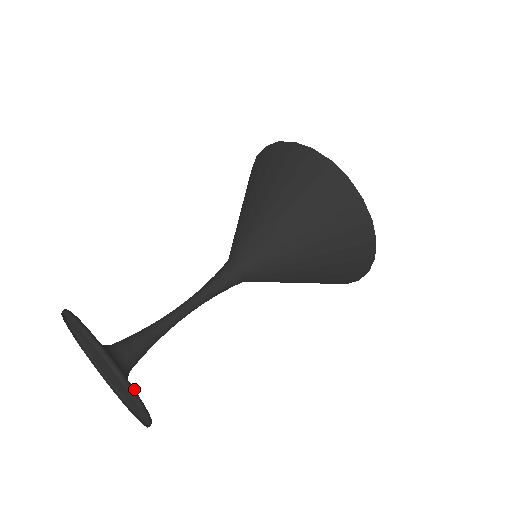
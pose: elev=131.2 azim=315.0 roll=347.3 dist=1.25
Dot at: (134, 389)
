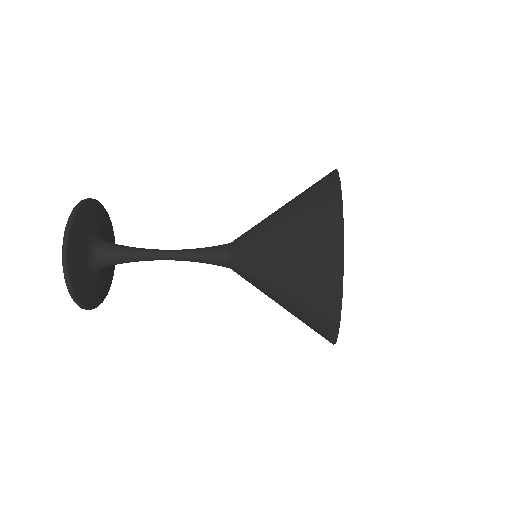
Dot at: (92, 200)
